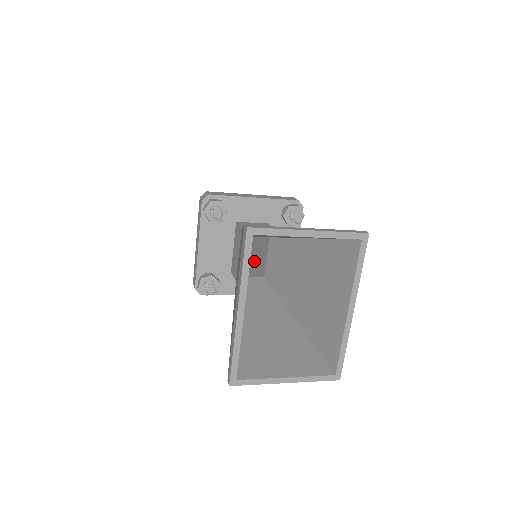
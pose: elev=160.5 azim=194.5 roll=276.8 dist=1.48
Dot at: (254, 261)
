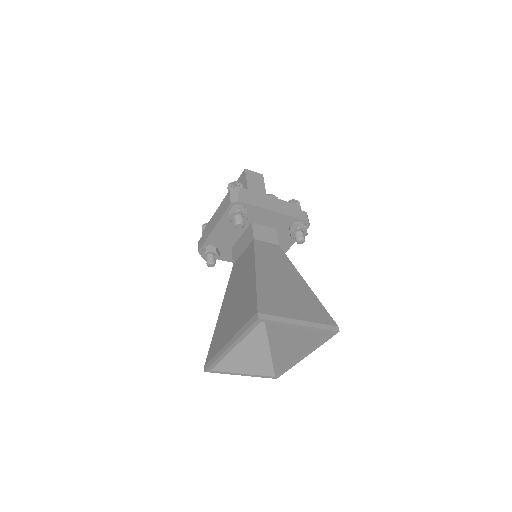
Dot at: occluded
